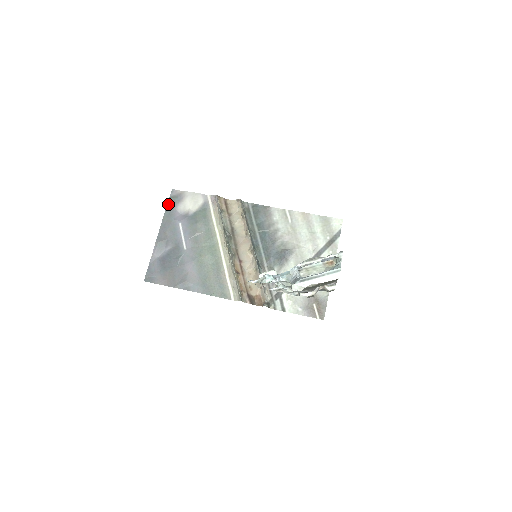
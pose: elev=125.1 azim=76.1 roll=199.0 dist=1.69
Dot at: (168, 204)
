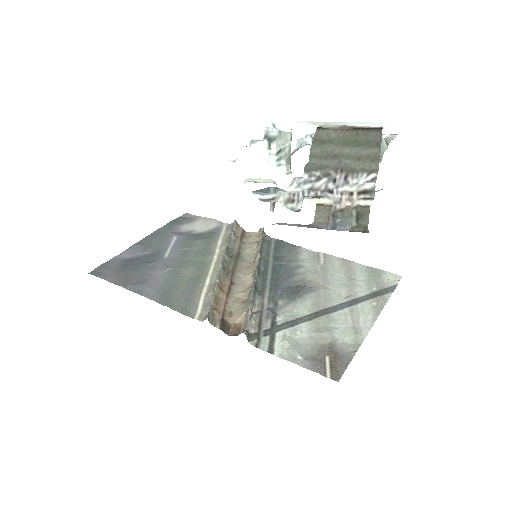
Dot at: (173, 221)
